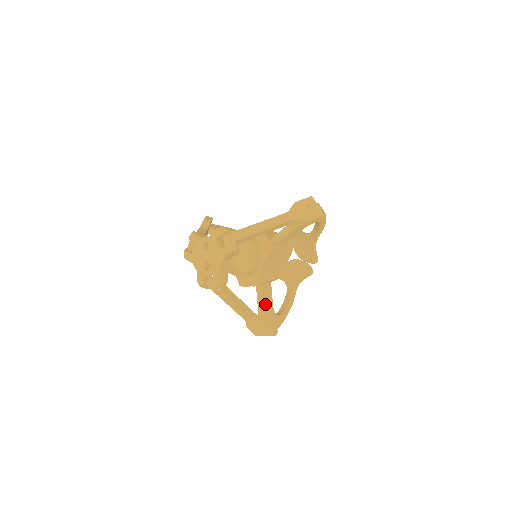
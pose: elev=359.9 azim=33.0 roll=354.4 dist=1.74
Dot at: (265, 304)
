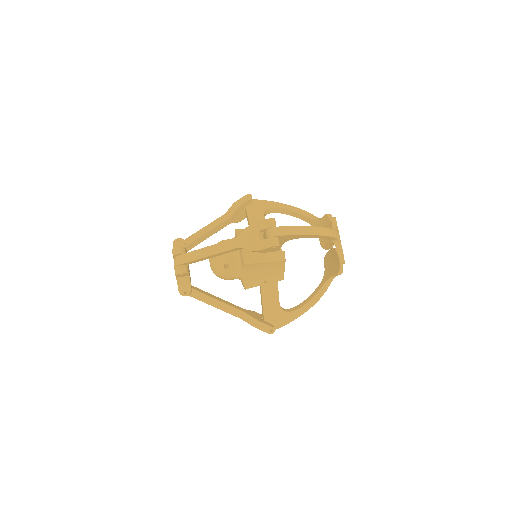
Dot at: (265, 303)
